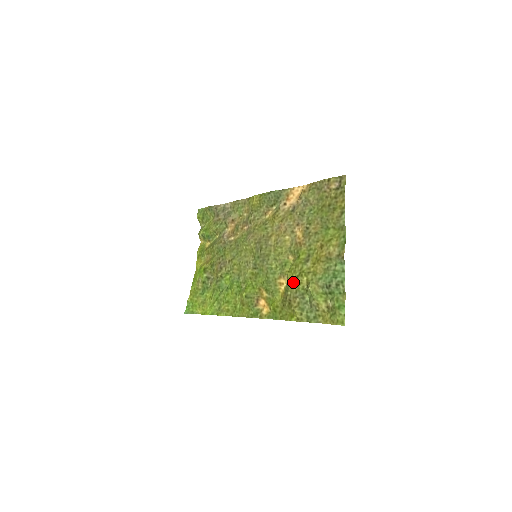
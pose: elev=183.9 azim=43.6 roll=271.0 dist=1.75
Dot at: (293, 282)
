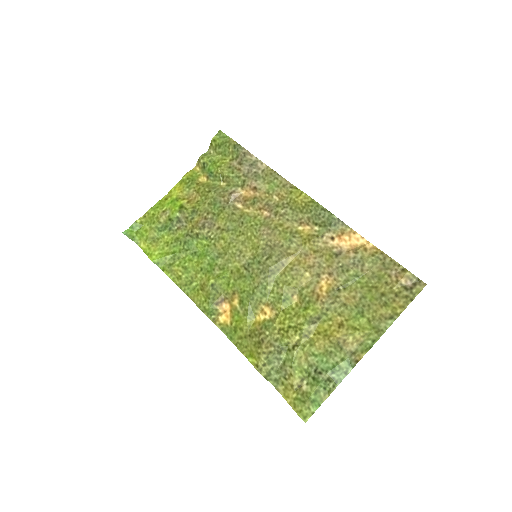
Dot at: (280, 327)
